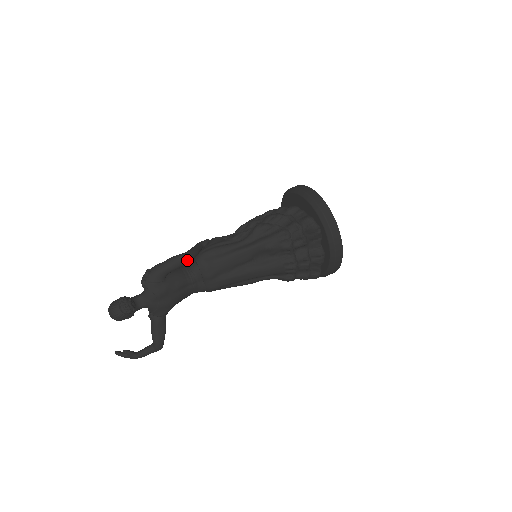
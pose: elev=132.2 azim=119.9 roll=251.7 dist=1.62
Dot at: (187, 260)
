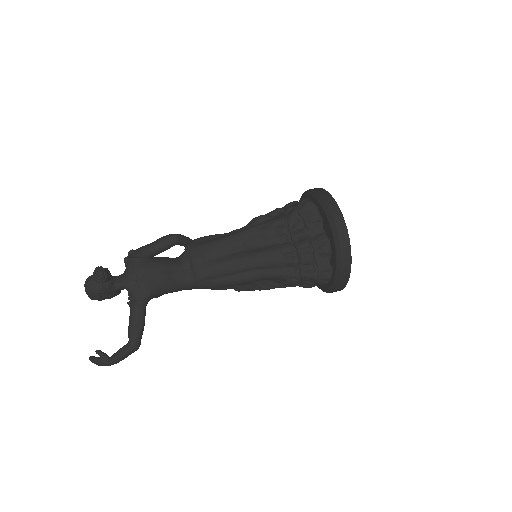
Dot at: (173, 238)
